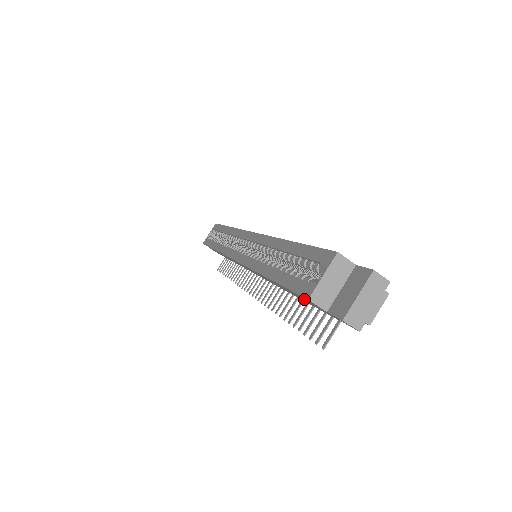
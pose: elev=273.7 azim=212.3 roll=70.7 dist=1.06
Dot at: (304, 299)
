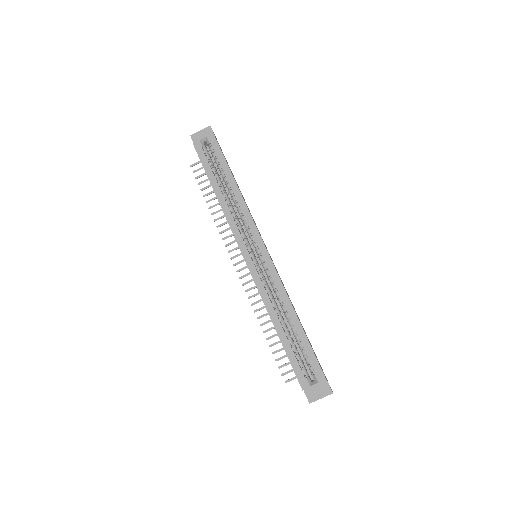
Dot at: occluded
